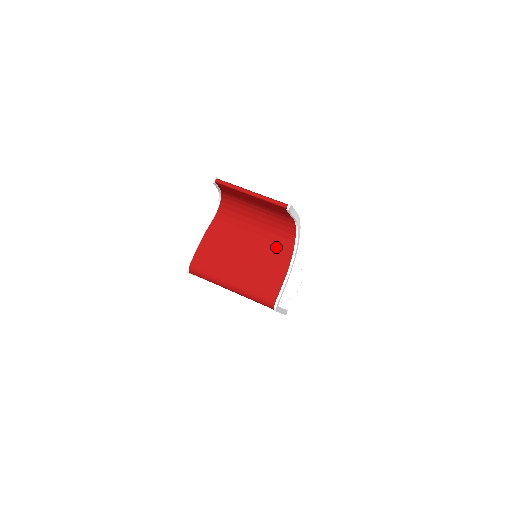
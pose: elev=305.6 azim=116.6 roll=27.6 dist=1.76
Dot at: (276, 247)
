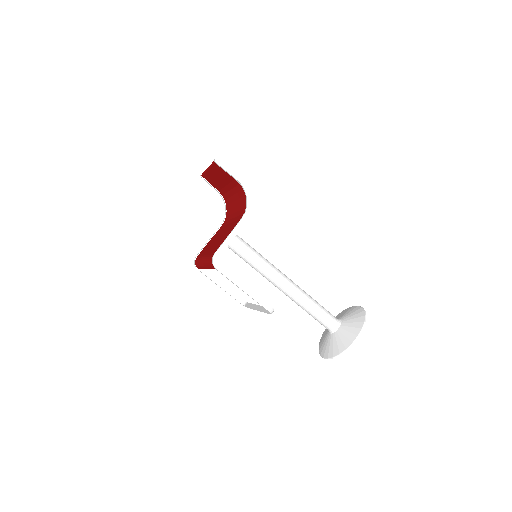
Dot at: (238, 219)
